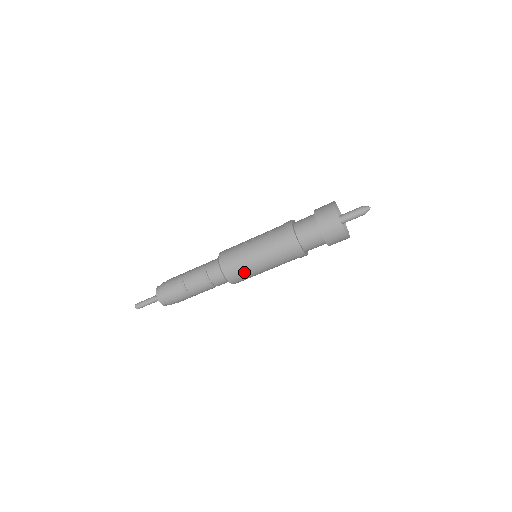
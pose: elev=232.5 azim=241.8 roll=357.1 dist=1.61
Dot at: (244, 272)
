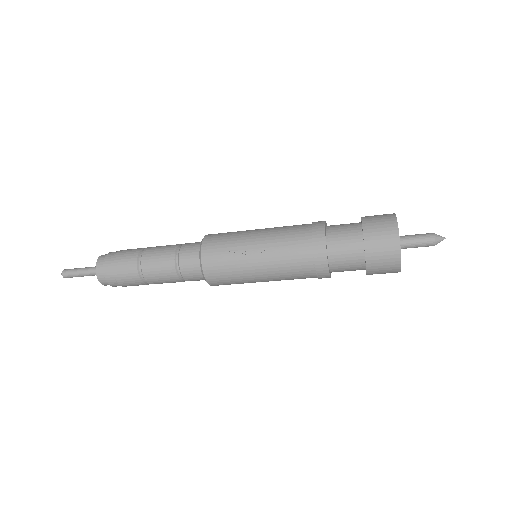
Dot at: (239, 283)
